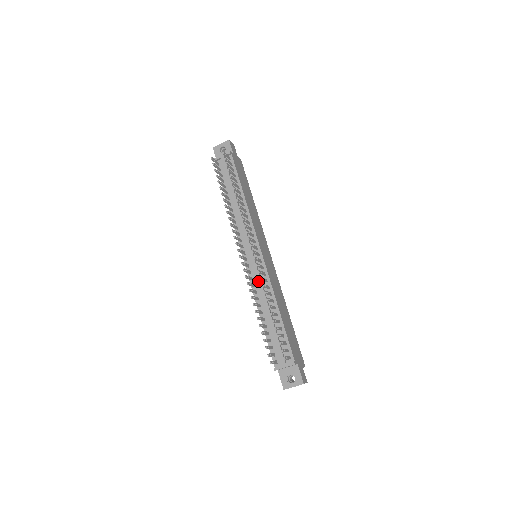
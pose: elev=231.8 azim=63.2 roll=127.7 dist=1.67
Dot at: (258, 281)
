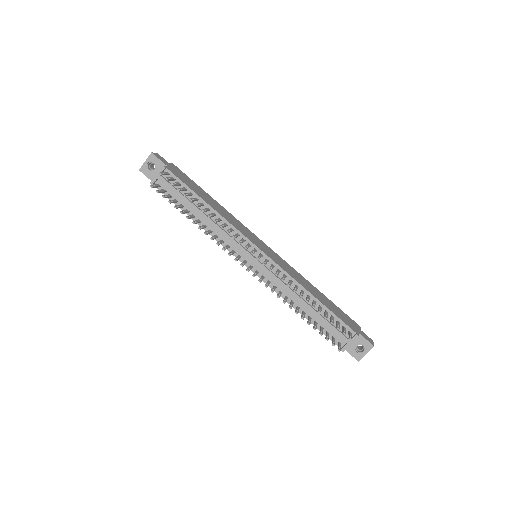
Dot at: (277, 281)
